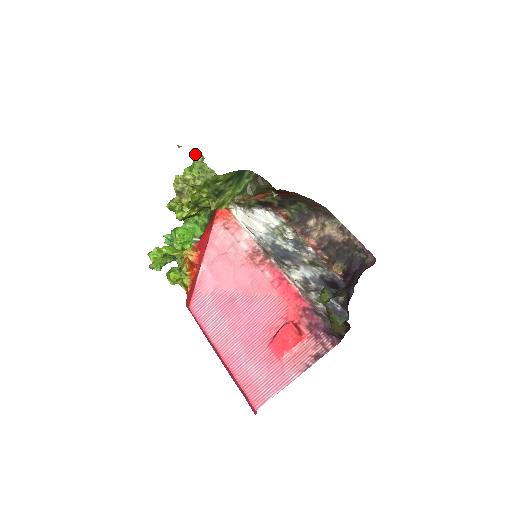
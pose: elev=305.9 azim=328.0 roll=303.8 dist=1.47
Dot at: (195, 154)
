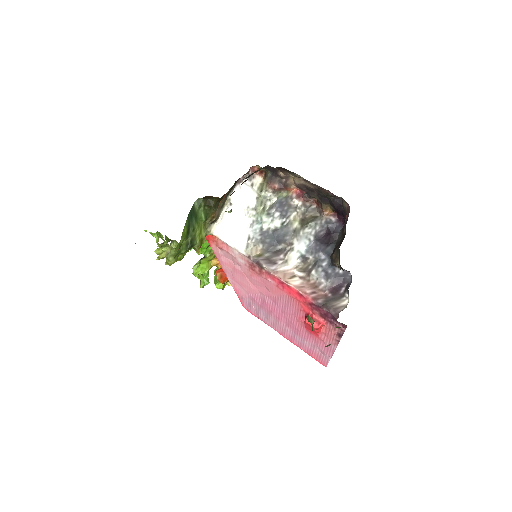
Dot at: occluded
